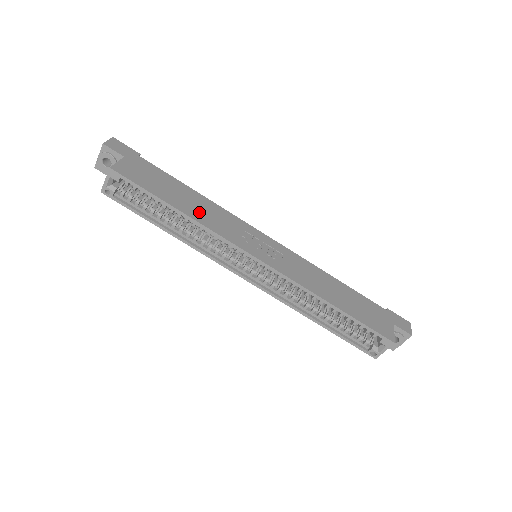
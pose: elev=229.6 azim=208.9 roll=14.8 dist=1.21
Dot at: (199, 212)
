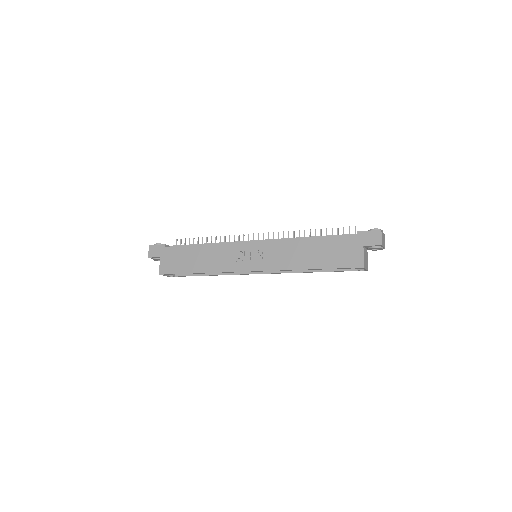
Dot at: (208, 263)
